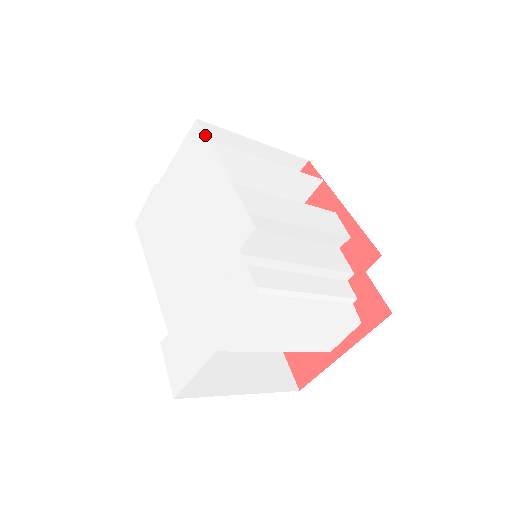
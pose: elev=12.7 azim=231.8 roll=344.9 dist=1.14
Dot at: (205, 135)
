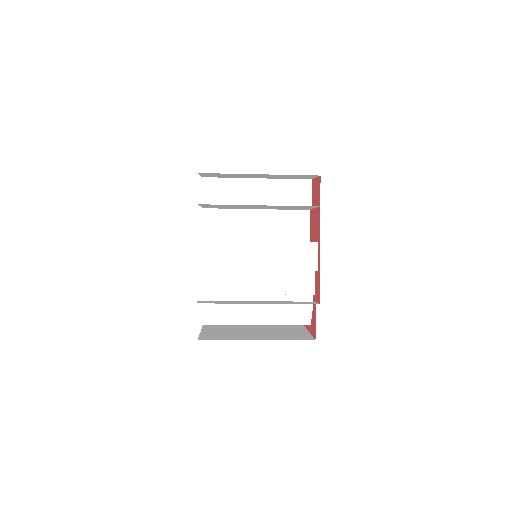
Dot at: occluded
